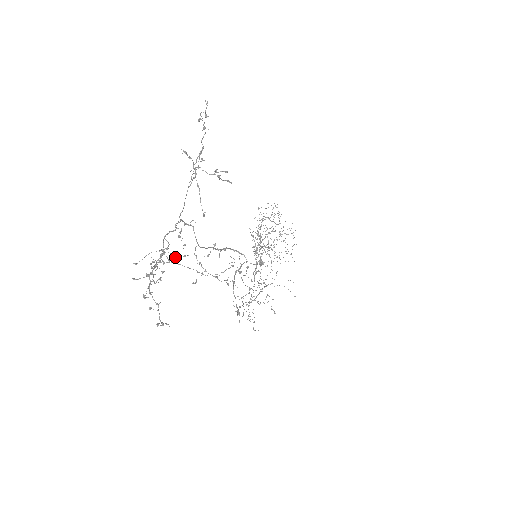
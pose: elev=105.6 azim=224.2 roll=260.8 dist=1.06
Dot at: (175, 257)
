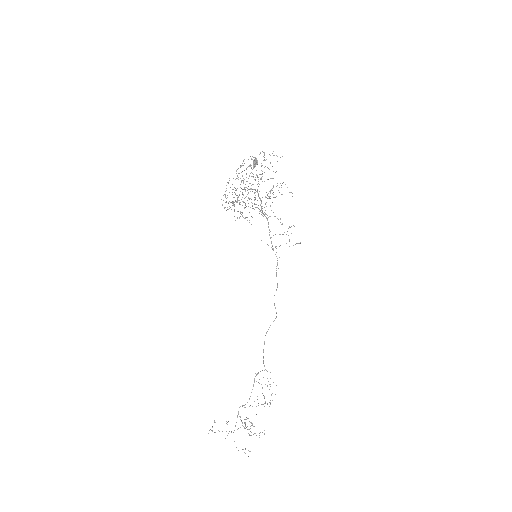
Dot at: occluded
